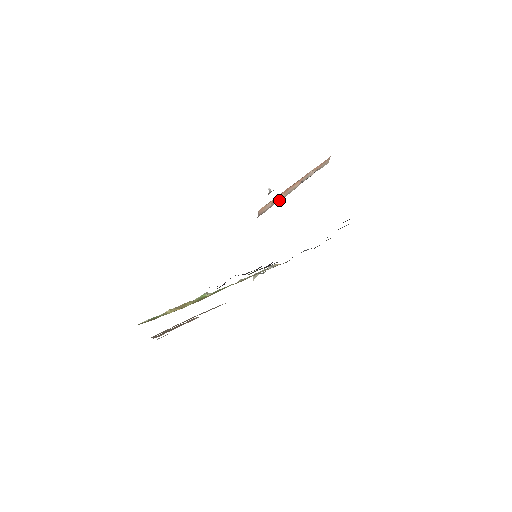
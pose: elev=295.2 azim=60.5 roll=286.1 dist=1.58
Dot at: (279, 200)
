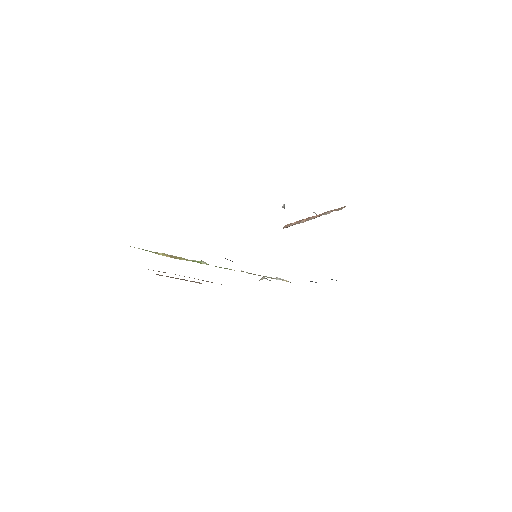
Dot at: (299, 223)
